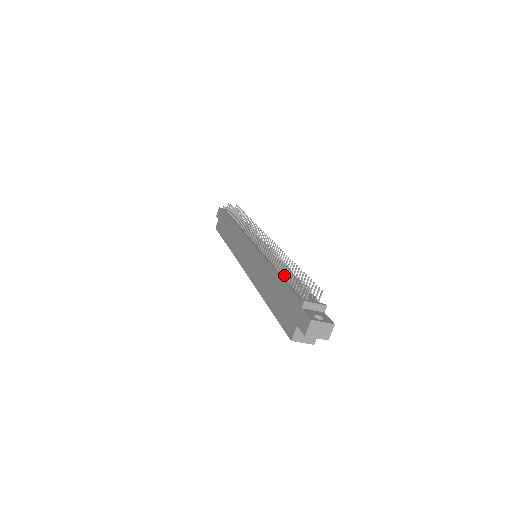
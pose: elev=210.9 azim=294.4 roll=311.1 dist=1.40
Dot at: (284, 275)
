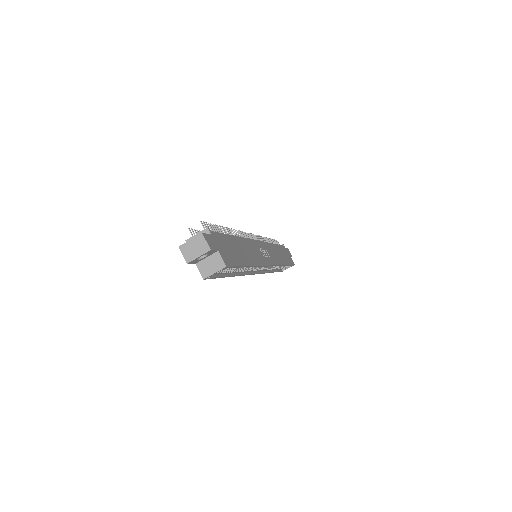
Dot at: occluded
